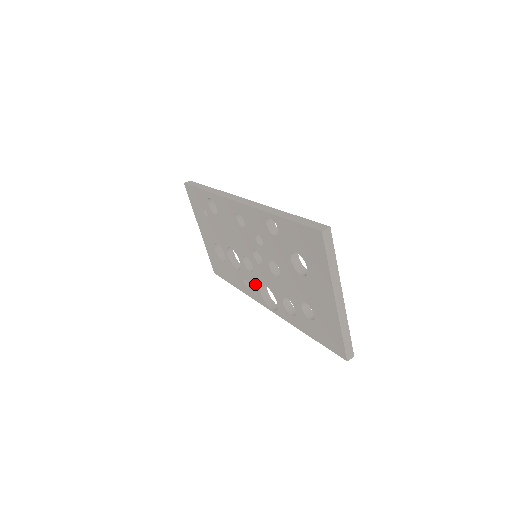
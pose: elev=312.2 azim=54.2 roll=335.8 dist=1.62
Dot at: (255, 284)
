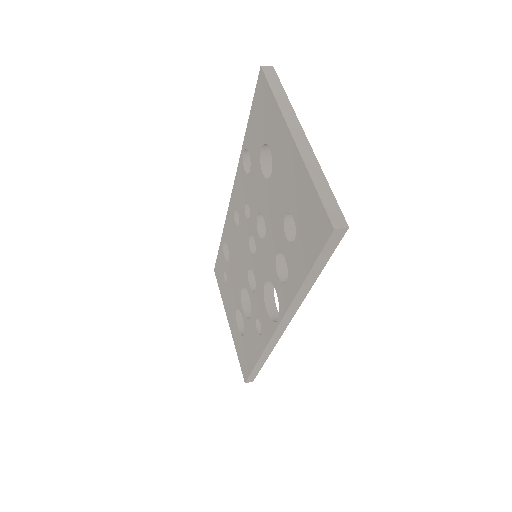
Dot at: (261, 305)
